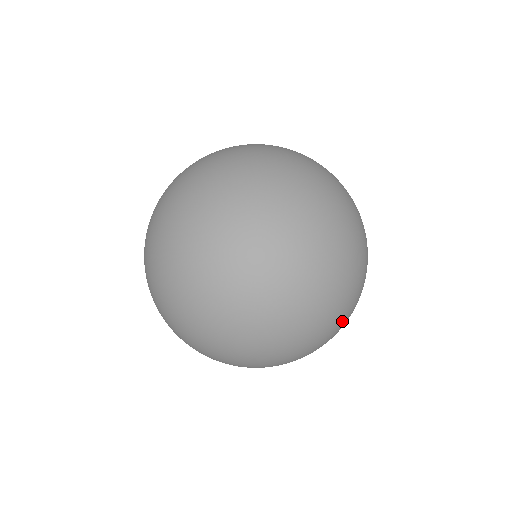
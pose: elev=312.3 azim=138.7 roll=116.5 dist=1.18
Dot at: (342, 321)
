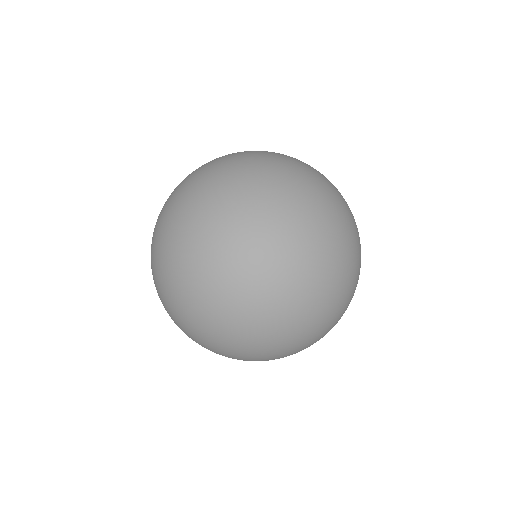
Dot at: (245, 347)
